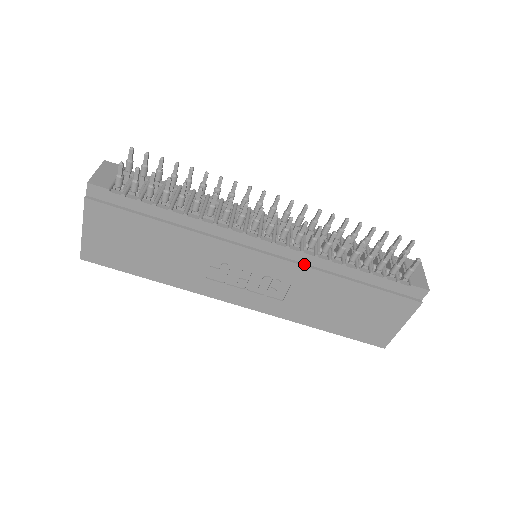
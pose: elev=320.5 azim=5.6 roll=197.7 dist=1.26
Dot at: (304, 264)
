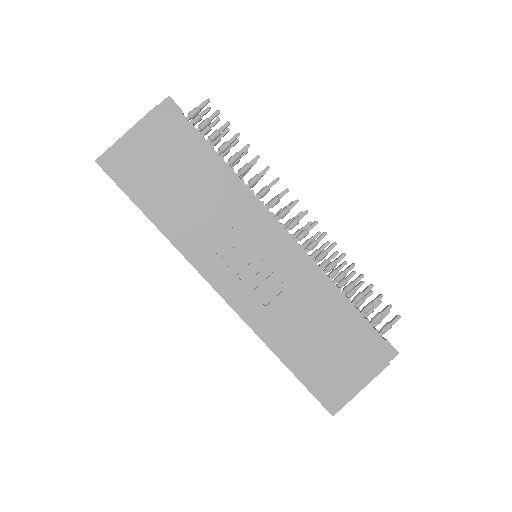
Dot at: (307, 271)
